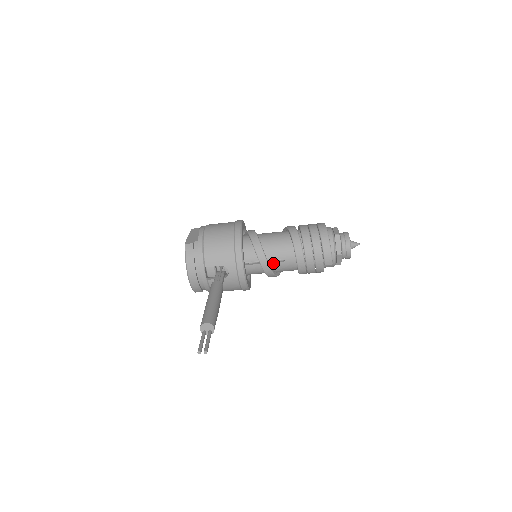
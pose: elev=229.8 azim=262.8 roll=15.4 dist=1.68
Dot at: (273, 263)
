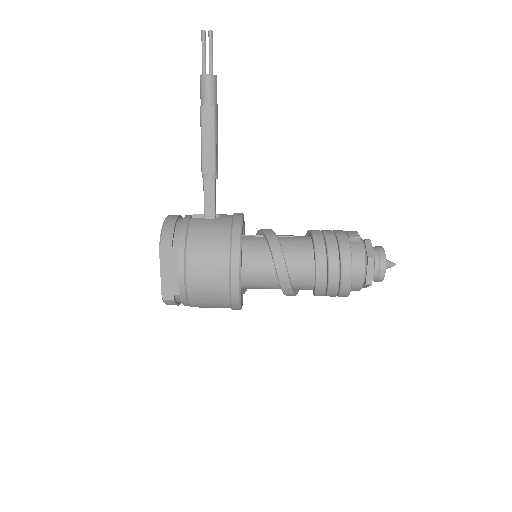
Dot at: (280, 238)
